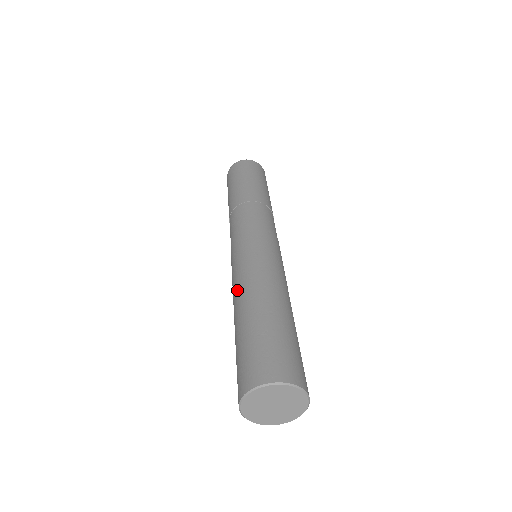
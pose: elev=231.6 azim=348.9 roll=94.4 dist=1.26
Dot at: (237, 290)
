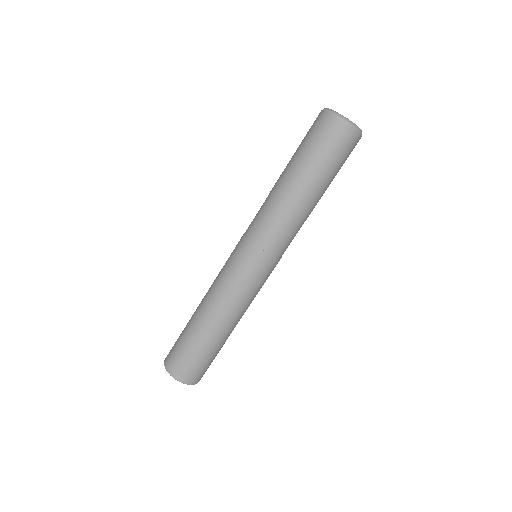
Dot at: (208, 291)
